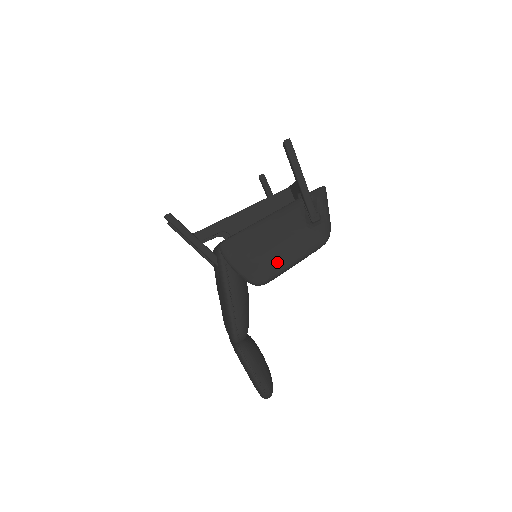
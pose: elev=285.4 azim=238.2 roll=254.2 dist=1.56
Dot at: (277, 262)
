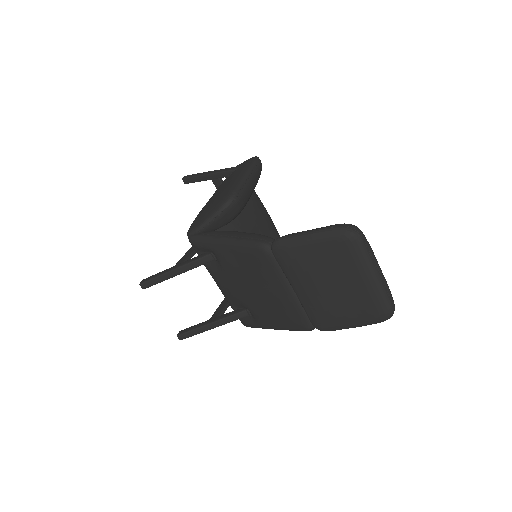
Dot at: (231, 185)
